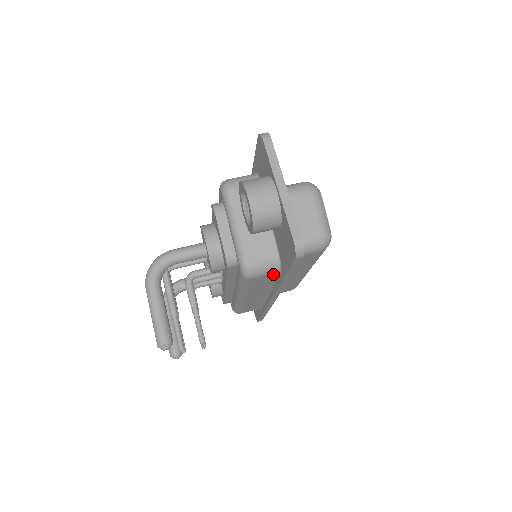
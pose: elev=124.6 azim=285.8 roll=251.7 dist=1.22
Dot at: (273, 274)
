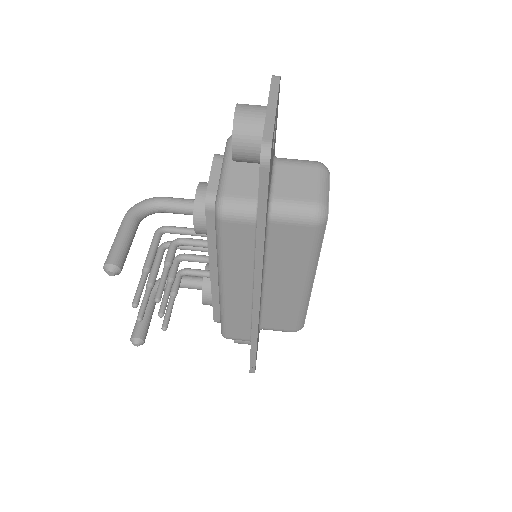
Dot at: (249, 227)
